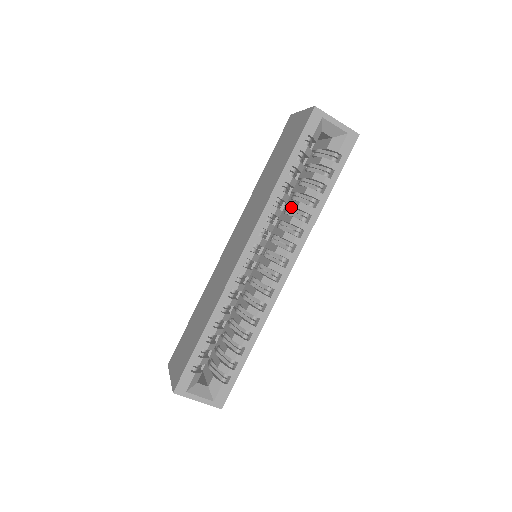
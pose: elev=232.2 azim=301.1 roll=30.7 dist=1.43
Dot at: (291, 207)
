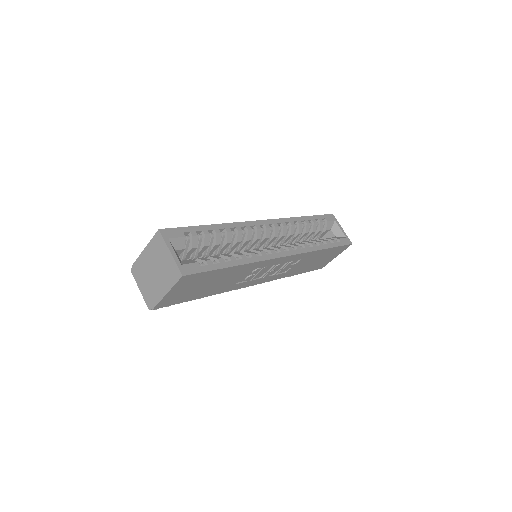
Dot at: occluded
